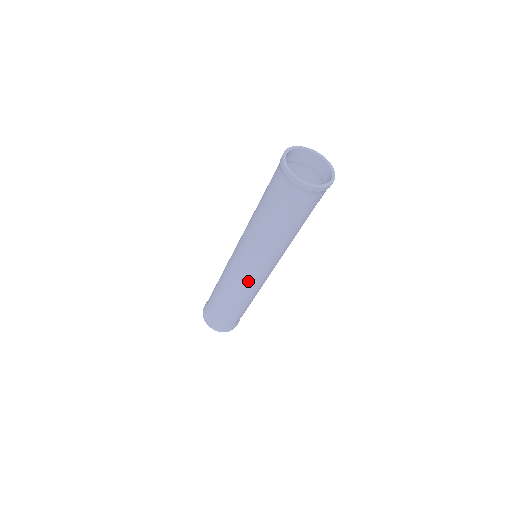
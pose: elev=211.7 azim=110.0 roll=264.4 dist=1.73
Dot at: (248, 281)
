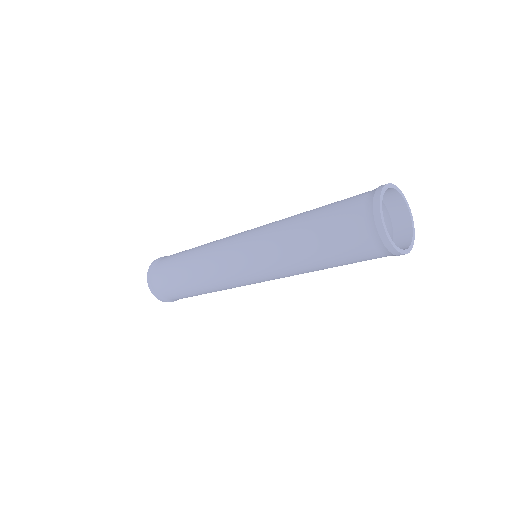
Dot at: (225, 263)
